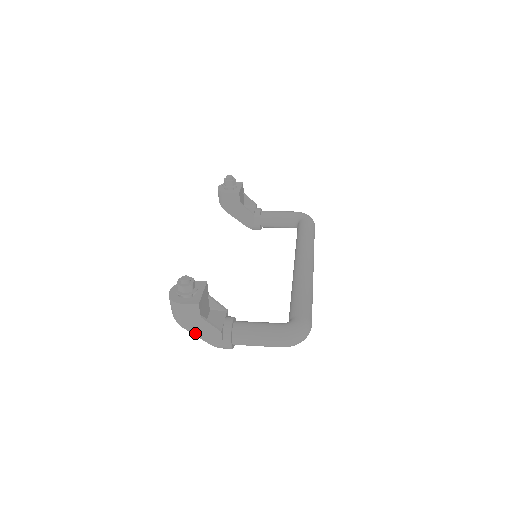
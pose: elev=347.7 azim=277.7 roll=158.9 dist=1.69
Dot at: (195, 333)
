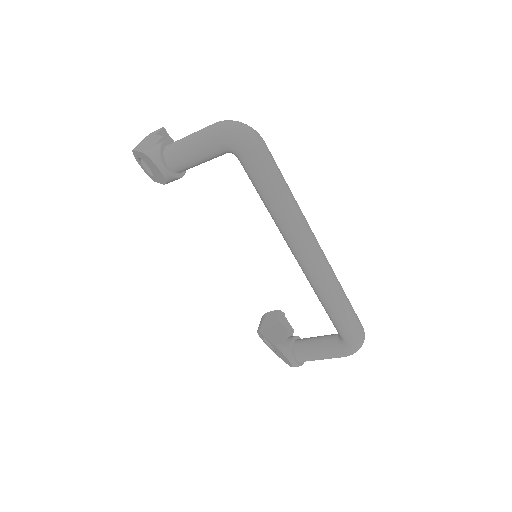
Dot at: (139, 150)
